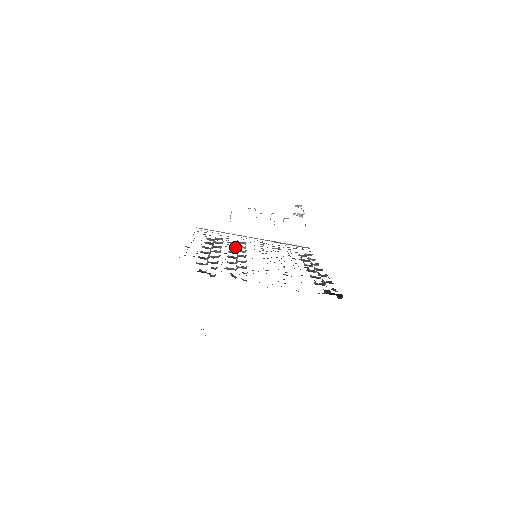
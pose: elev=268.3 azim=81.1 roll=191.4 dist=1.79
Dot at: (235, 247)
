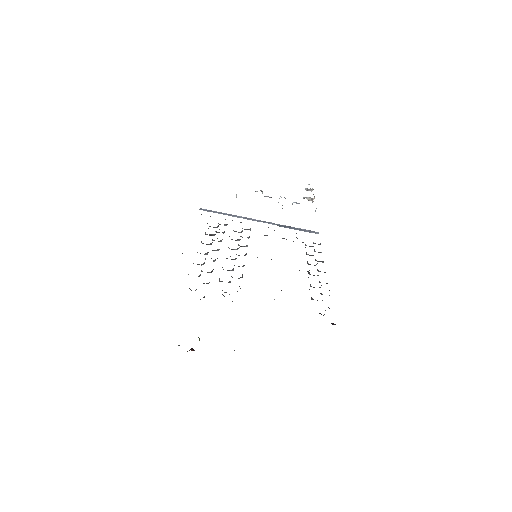
Dot at: (237, 239)
